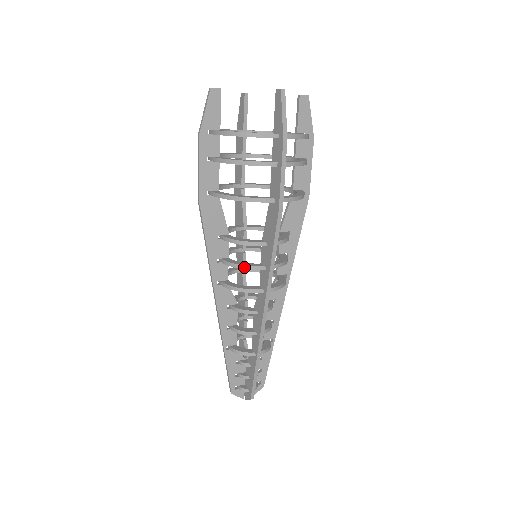
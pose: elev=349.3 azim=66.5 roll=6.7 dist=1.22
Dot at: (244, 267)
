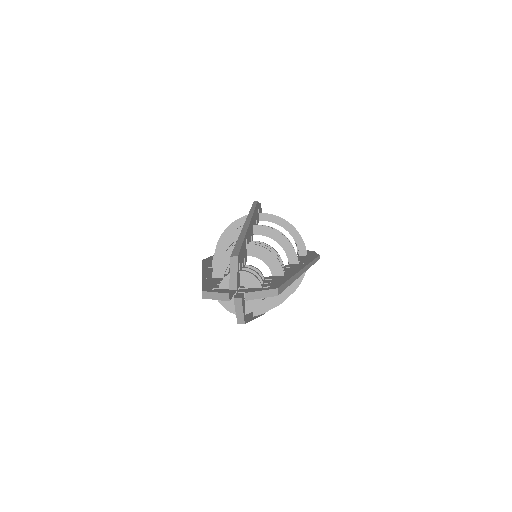
Dot at: occluded
